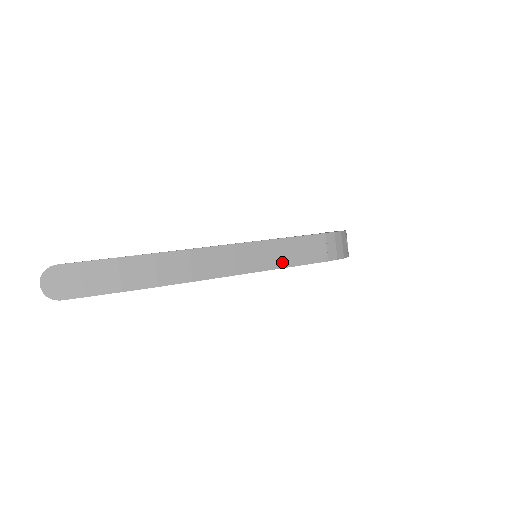
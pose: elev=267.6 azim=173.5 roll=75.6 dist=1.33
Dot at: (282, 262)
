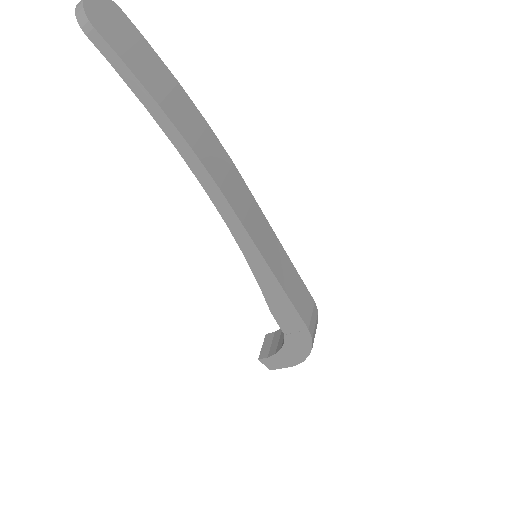
Dot at: (282, 279)
